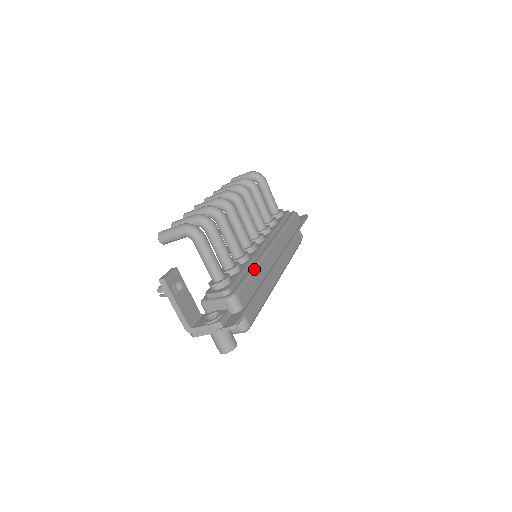
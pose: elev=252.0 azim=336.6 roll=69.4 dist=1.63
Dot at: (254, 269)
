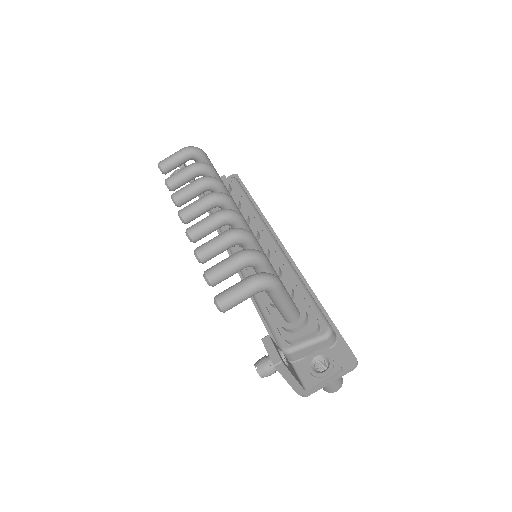
Dot at: (302, 281)
